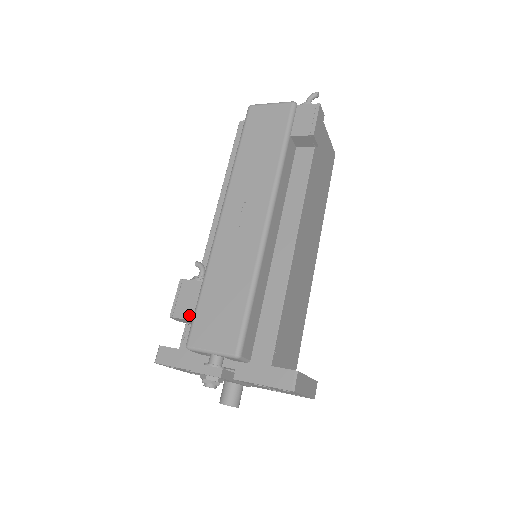
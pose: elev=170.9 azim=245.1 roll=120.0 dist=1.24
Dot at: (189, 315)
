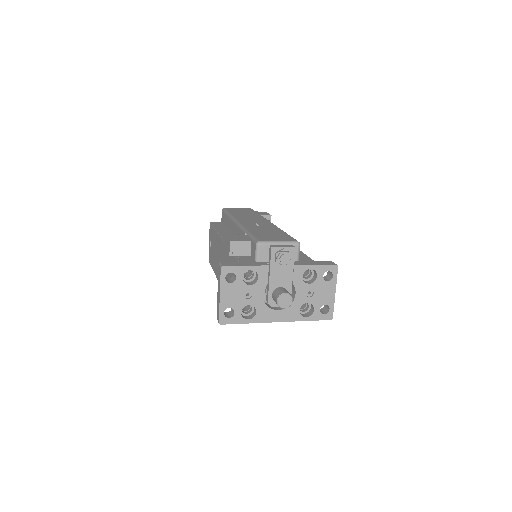
Dot at: (246, 240)
